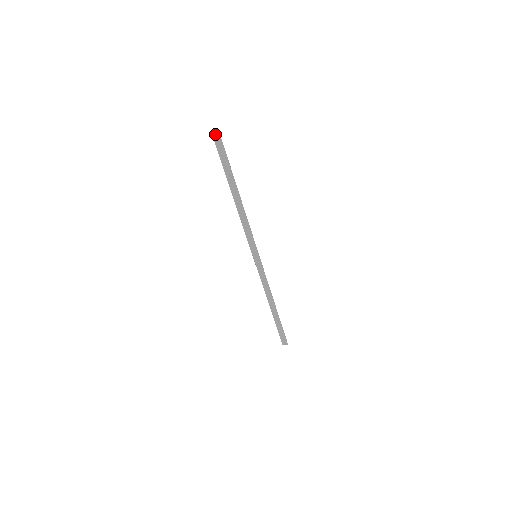
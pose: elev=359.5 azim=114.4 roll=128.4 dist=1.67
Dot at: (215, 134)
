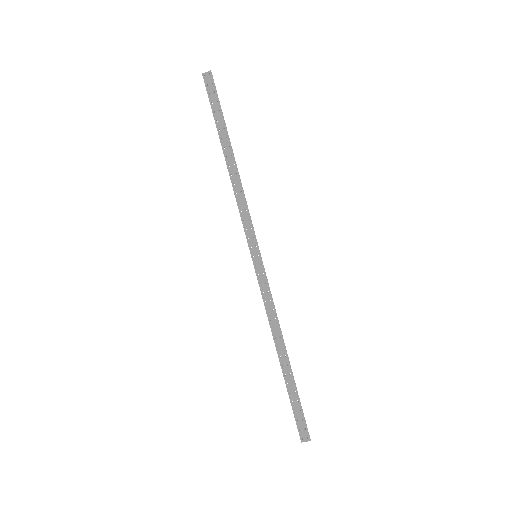
Dot at: (207, 75)
